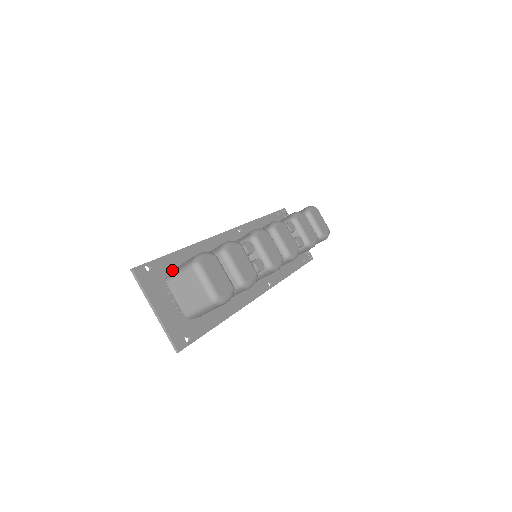
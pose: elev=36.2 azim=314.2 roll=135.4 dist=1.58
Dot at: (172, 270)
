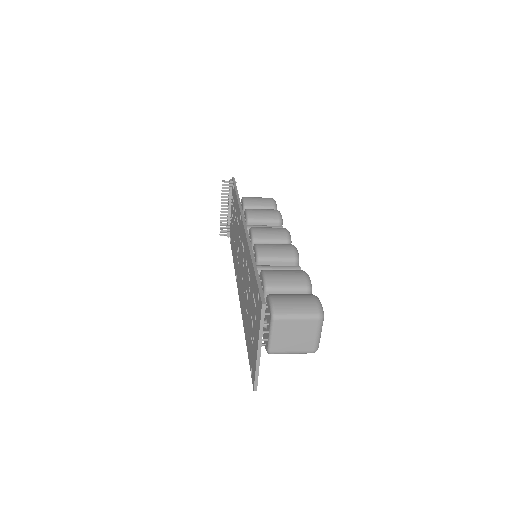
Dot at: (276, 302)
